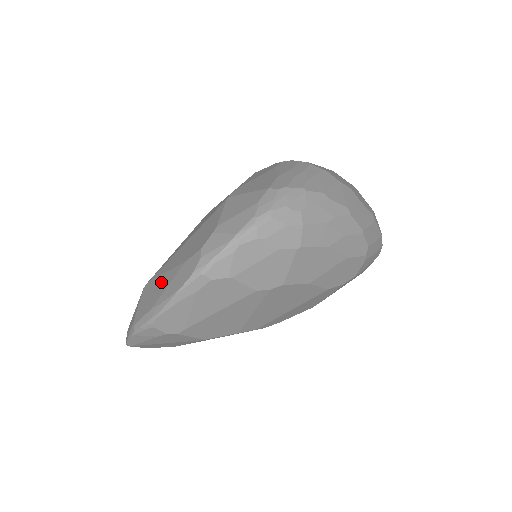
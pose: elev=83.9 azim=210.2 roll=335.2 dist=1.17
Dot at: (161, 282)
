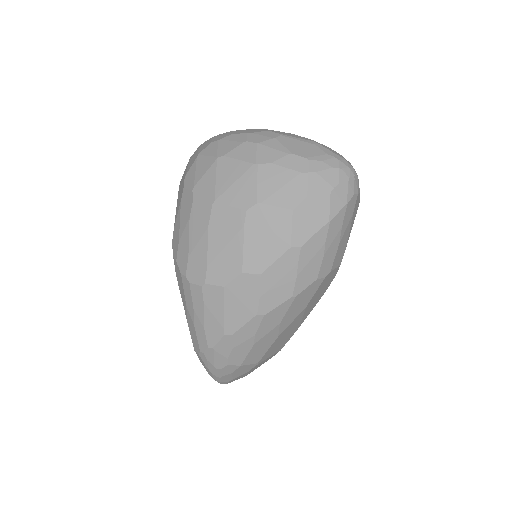
Dot at: occluded
